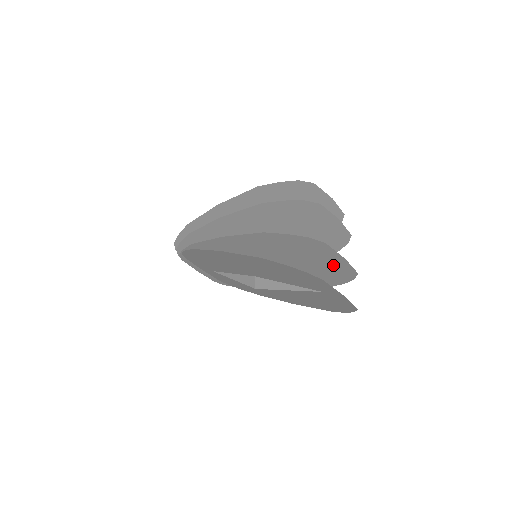
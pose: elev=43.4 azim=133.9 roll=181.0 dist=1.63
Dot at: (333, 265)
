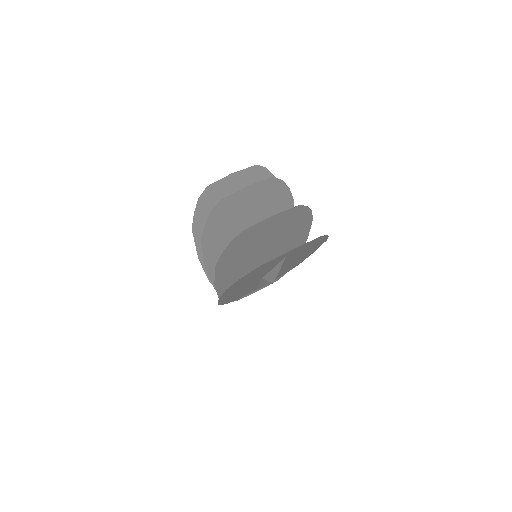
Dot at: (279, 221)
